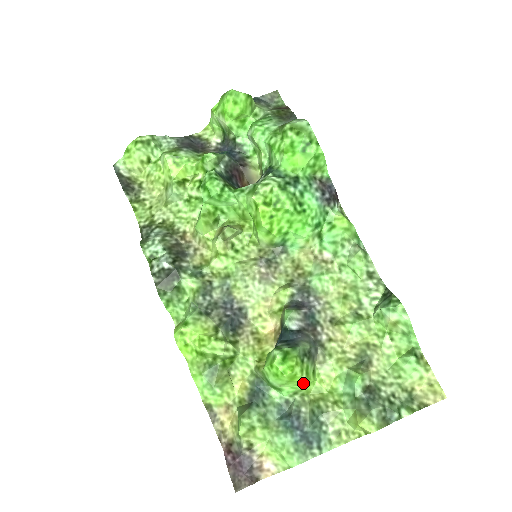
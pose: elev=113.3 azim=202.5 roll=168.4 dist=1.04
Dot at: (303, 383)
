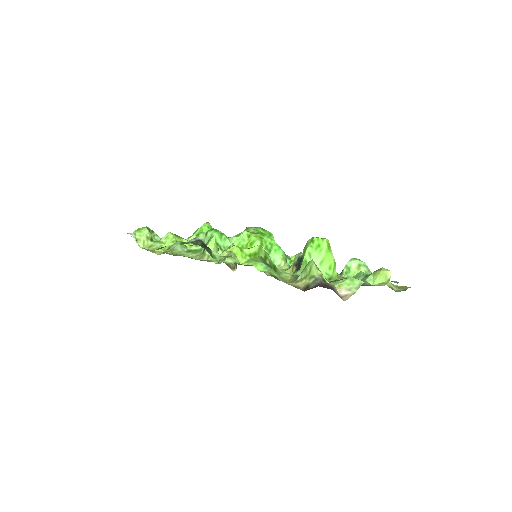
Dot at: (333, 267)
